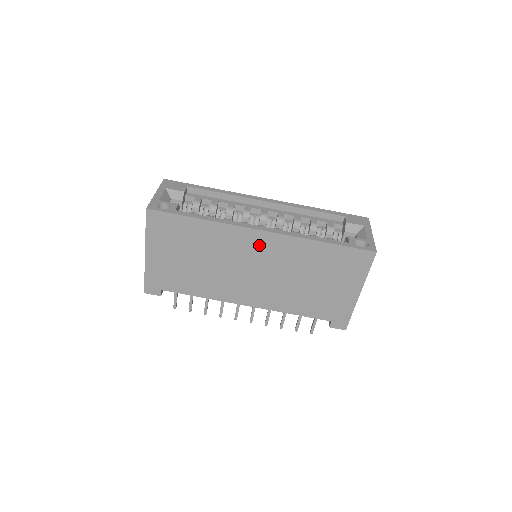
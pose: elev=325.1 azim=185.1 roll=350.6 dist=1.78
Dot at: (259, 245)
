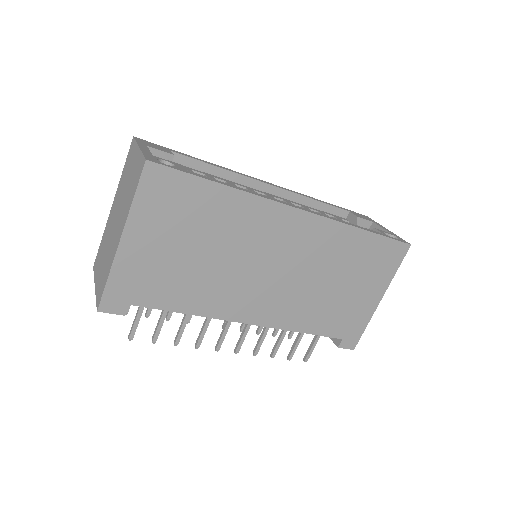
Dot at: (291, 231)
